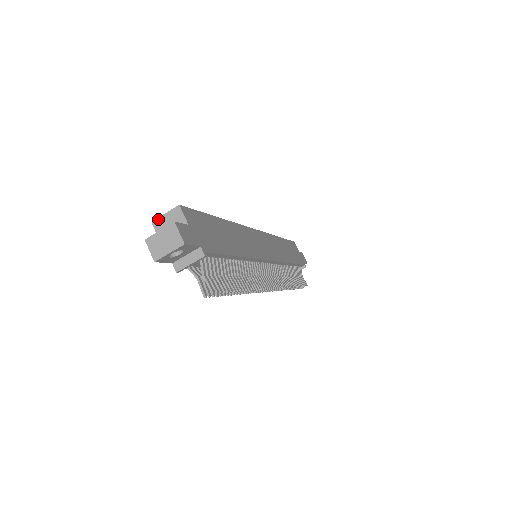
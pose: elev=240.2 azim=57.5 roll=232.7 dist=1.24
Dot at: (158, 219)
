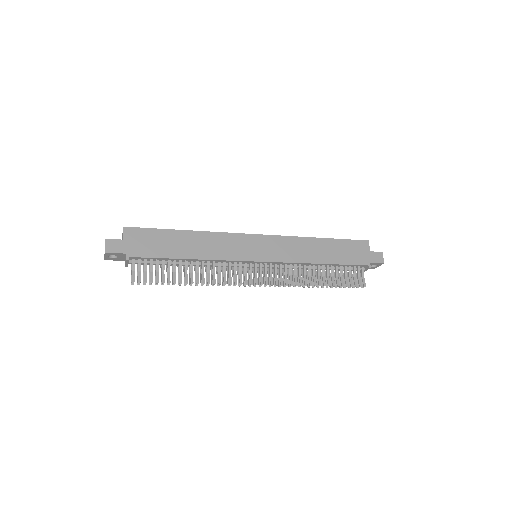
Dot at: (122, 234)
